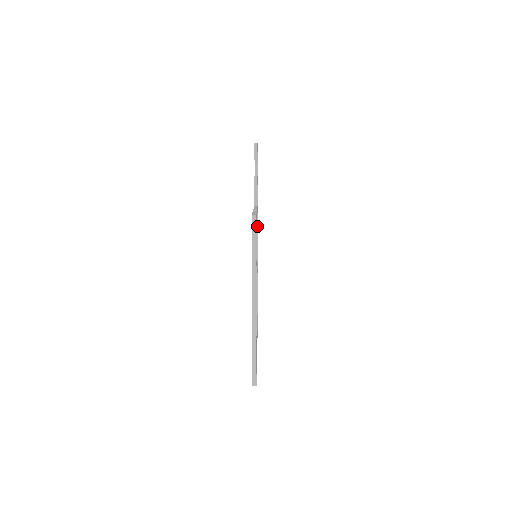
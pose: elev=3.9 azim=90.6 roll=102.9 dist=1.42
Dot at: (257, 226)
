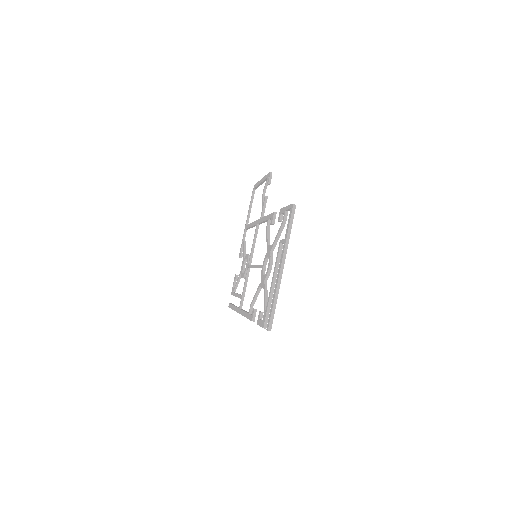
Dot at: (256, 236)
